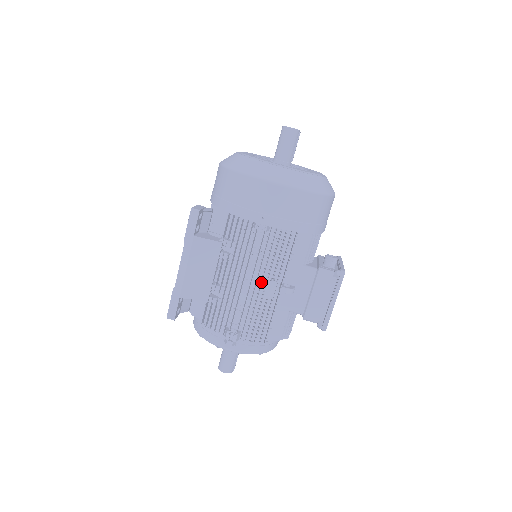
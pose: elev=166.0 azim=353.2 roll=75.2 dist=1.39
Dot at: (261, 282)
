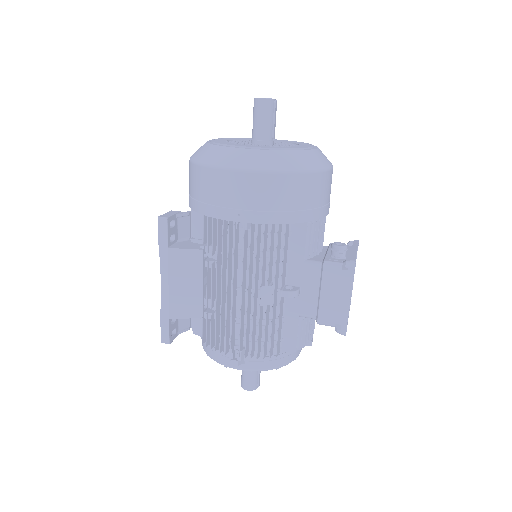
Dot at: (255, 289)
